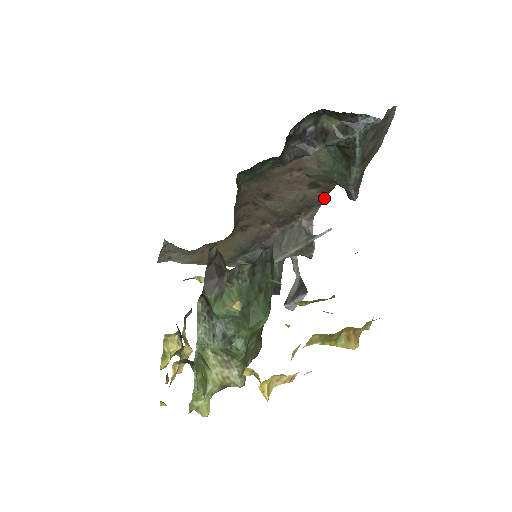
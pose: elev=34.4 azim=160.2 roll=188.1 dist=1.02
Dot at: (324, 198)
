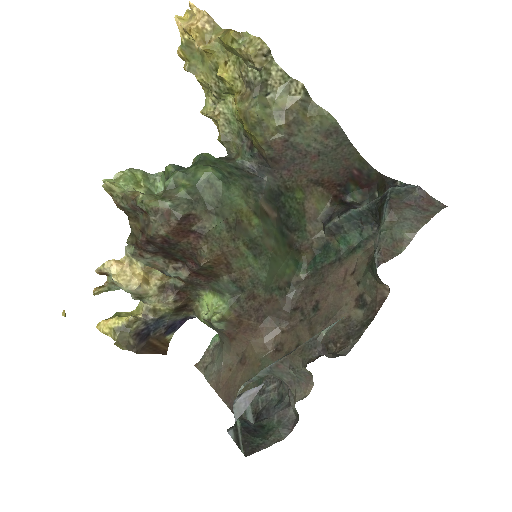
Dot at: (366, 325)
